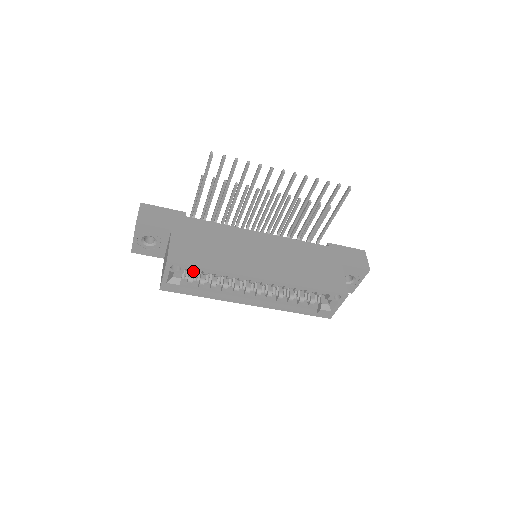
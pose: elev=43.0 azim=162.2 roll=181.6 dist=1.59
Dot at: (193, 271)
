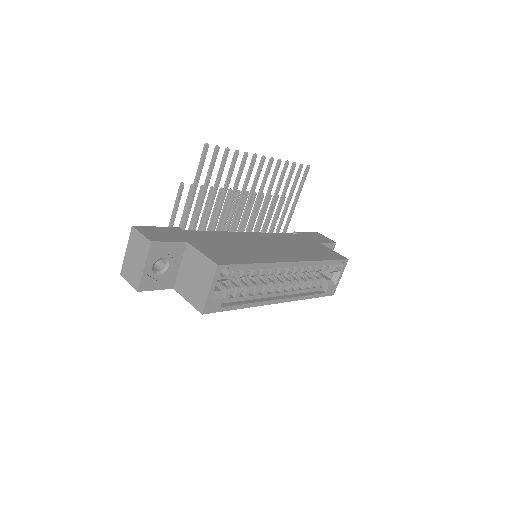
Dot at: (234, 275)
